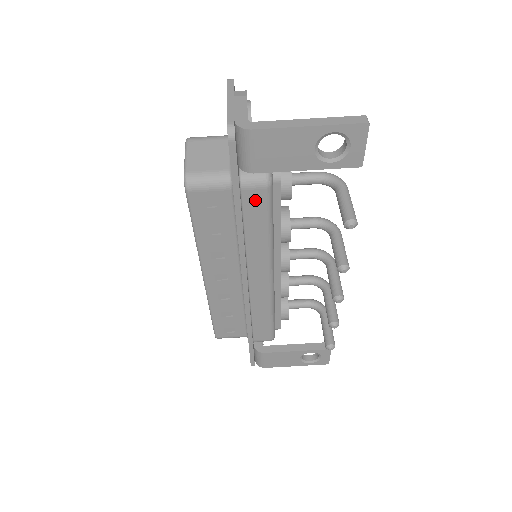
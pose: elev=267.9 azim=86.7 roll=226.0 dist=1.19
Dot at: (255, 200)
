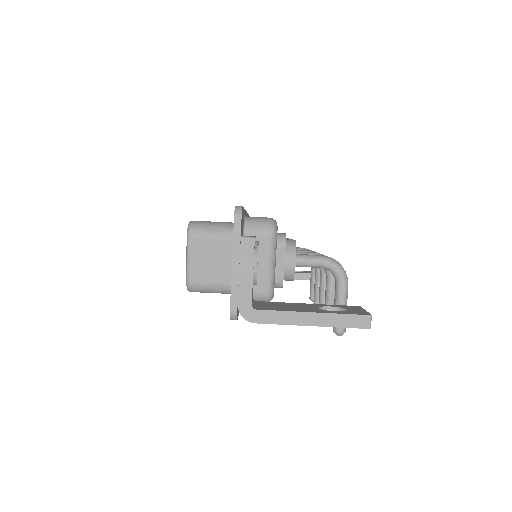
Dot at: occluded
